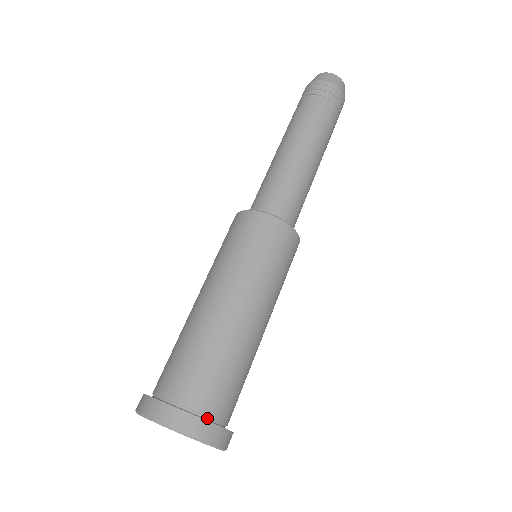
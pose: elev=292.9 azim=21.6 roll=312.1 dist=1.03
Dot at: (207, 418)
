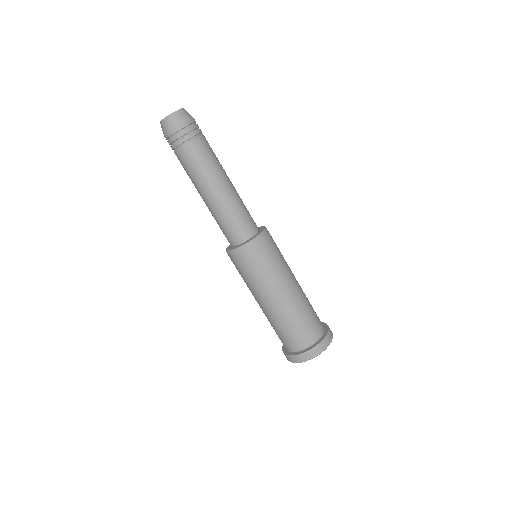
Dot at: (321, 336)
